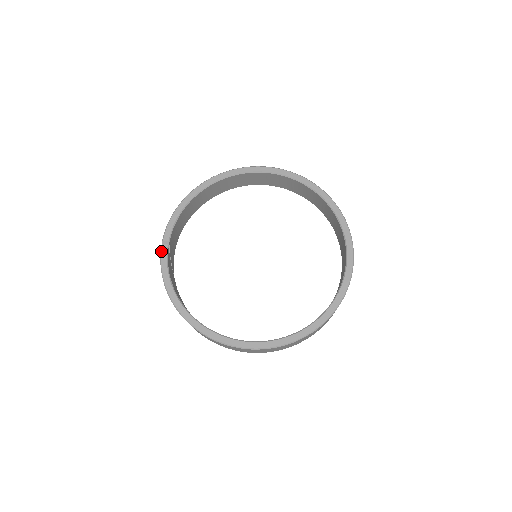
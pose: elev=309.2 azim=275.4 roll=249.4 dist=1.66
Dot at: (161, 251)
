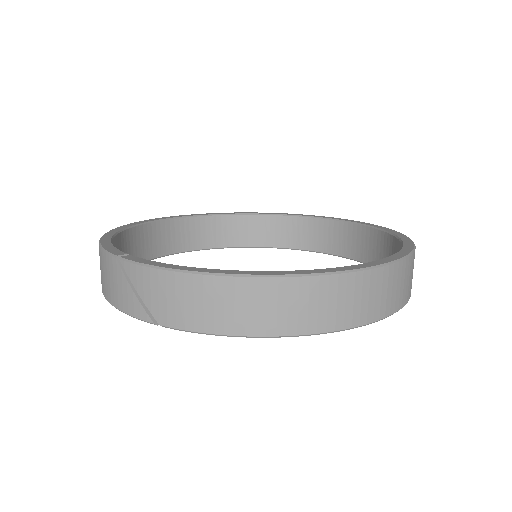
Dot at: (128, 259)
